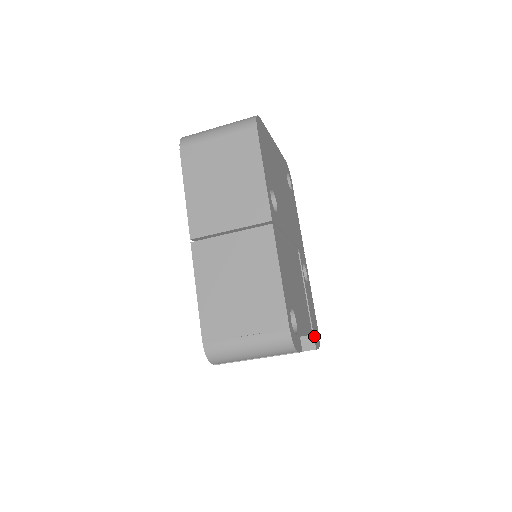
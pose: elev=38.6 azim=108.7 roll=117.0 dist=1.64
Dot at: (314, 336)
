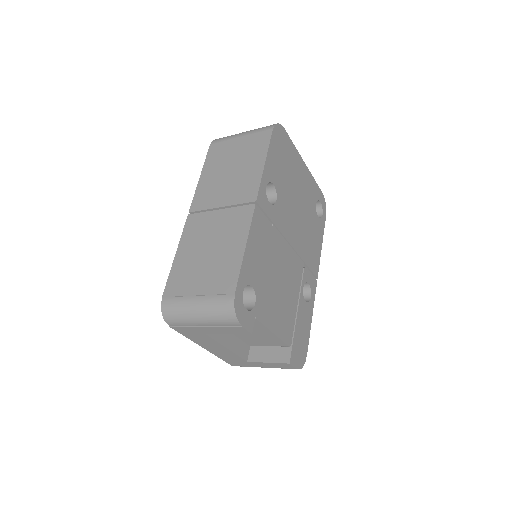
Dot at: (293, 351)
